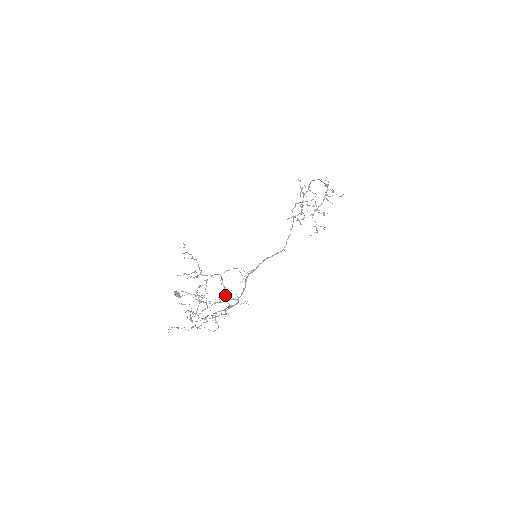
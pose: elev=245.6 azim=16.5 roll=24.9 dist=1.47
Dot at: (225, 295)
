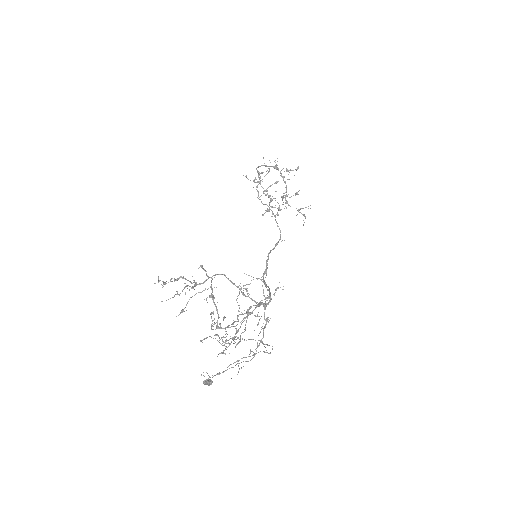
Dot at: occluded
